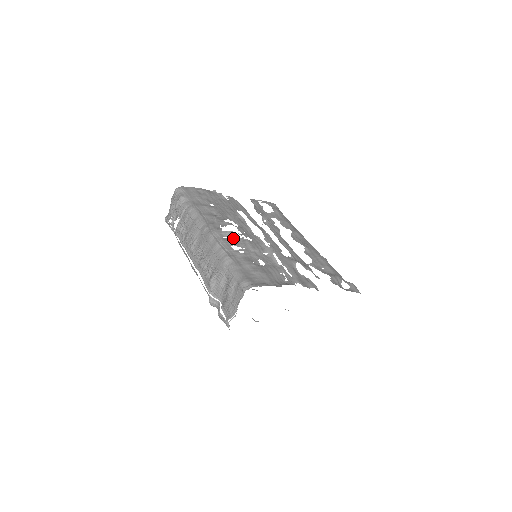
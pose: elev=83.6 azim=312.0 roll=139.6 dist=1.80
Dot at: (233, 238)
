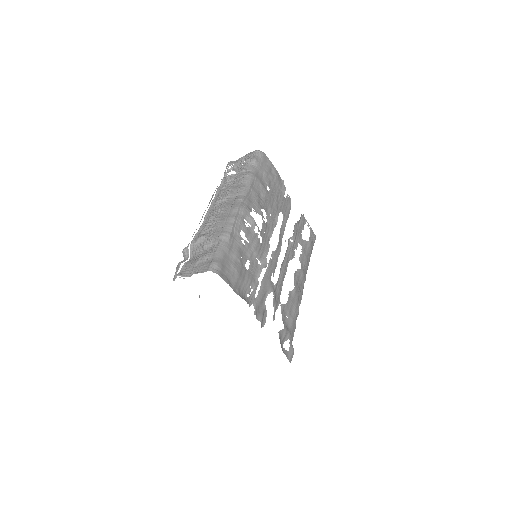
Dot at: (250, 227)
